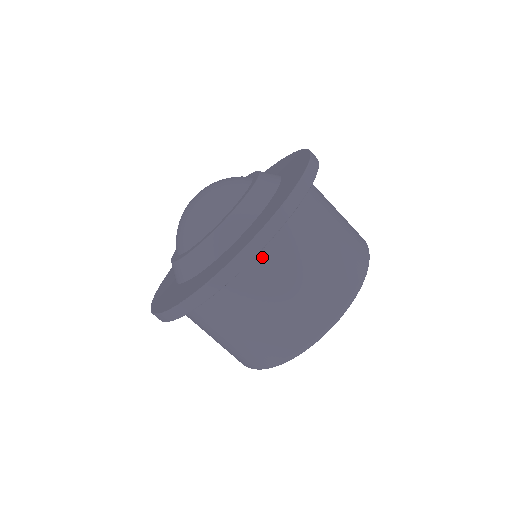
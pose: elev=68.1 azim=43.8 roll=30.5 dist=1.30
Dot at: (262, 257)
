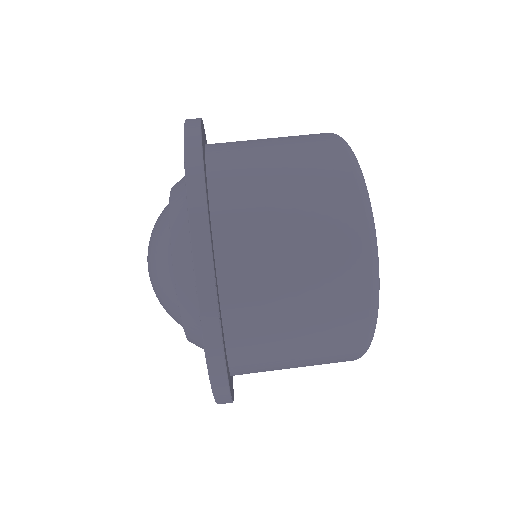
Dot at: occluded
